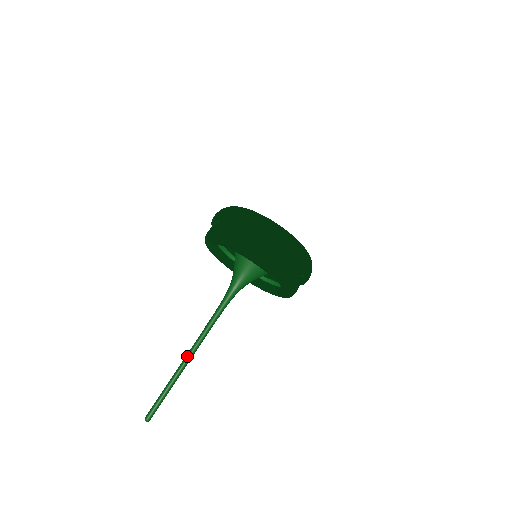
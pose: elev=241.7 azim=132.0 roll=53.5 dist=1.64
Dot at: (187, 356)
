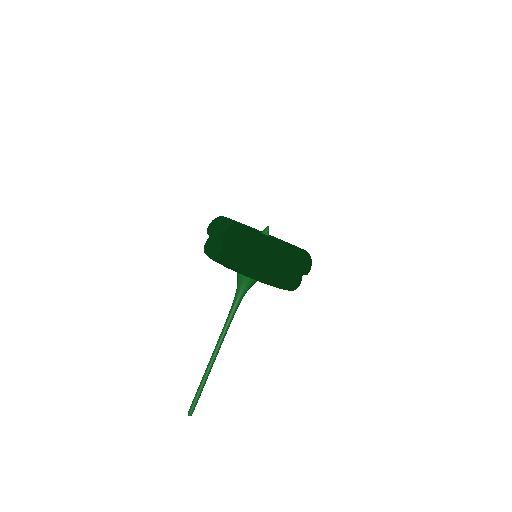
Dot at: (213, 360)
